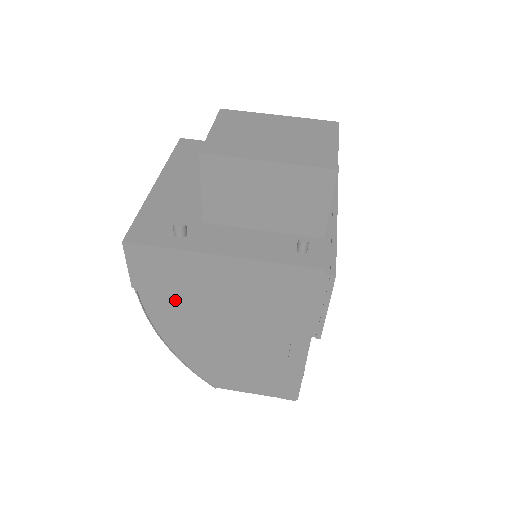
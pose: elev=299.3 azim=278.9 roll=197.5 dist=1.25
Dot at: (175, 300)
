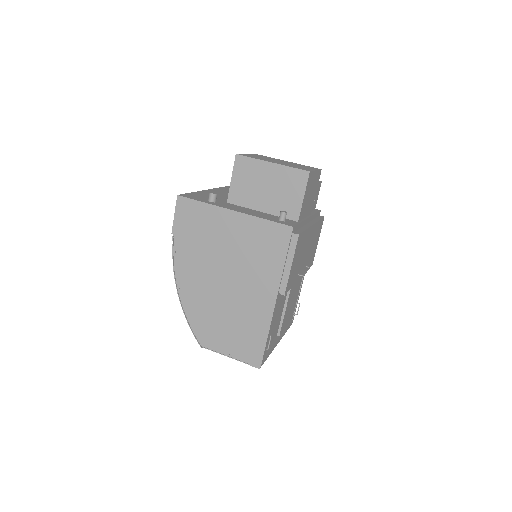
Dot at: (195, 248)
